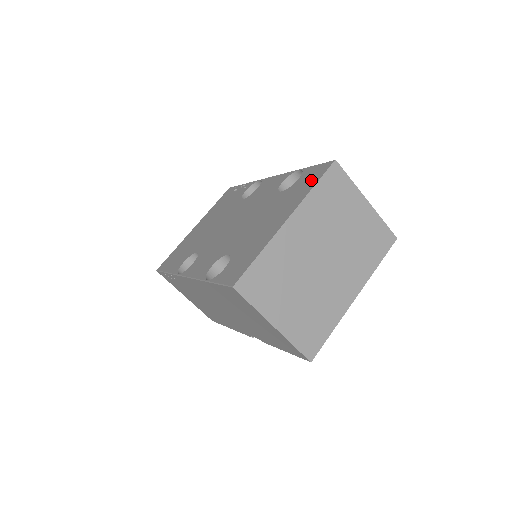
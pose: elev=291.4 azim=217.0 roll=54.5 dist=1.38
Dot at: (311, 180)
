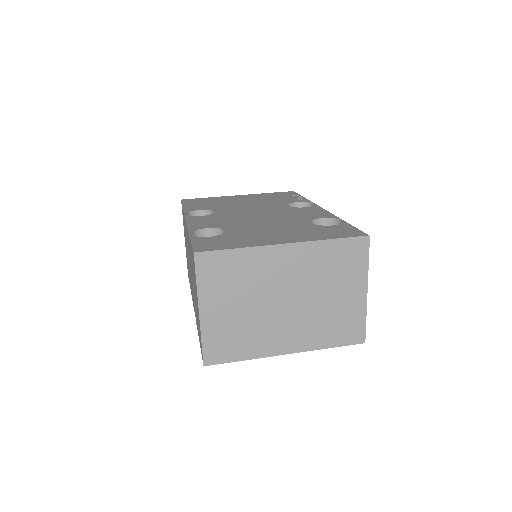
Dot at: (337, 233)
